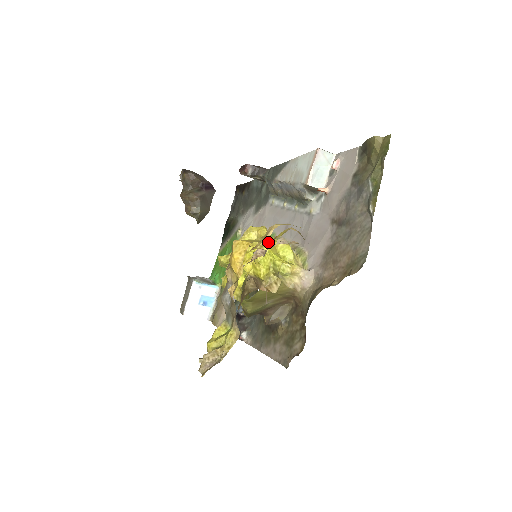
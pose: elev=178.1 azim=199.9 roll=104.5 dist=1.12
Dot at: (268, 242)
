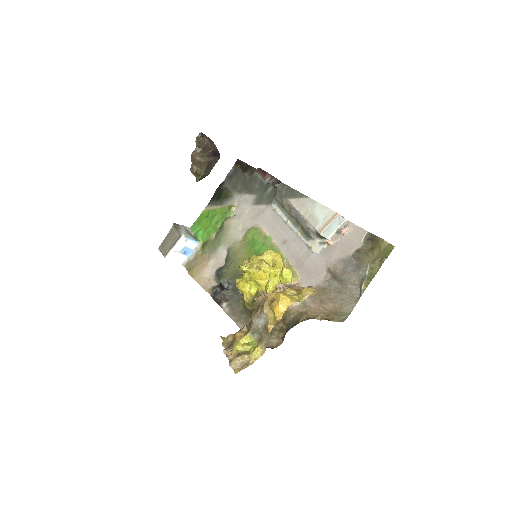
Dot at: (296, 293)
